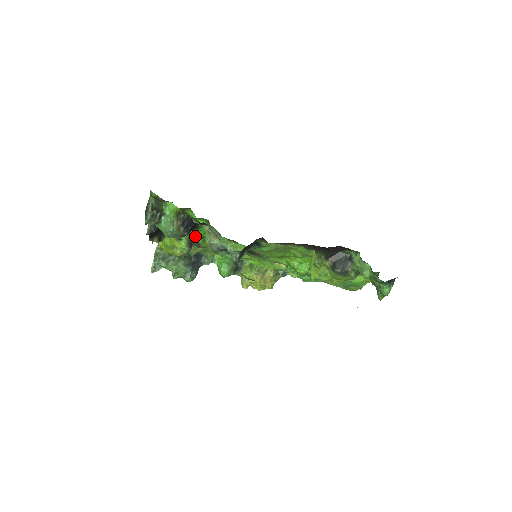
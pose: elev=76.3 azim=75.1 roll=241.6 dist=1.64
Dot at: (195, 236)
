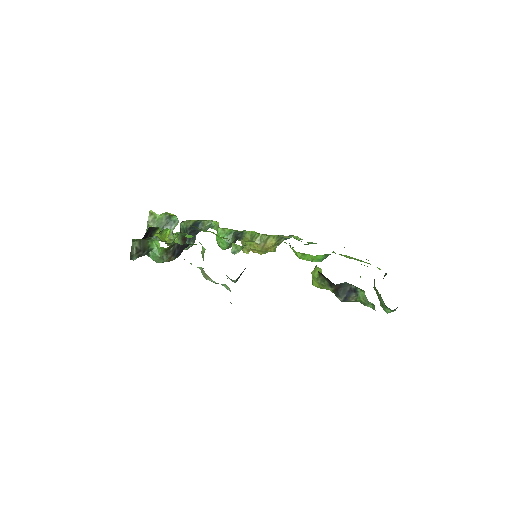
Dot at: occluded
